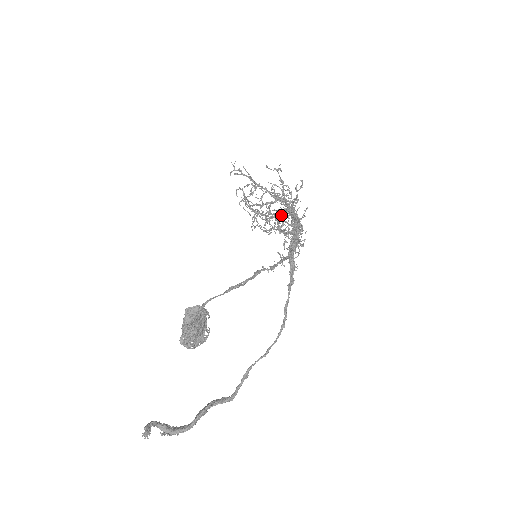
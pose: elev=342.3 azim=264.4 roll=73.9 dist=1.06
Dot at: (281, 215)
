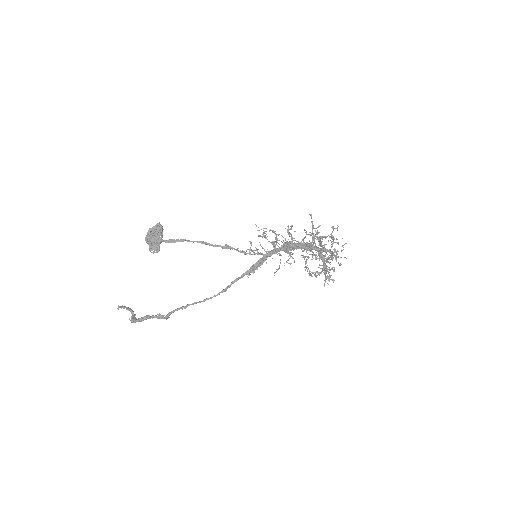
Dot at: (316, 257)
